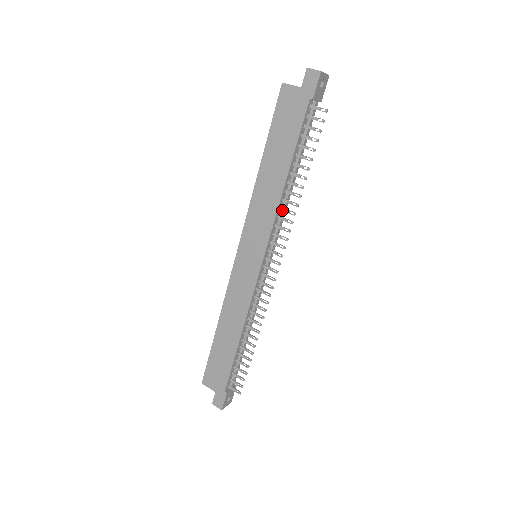
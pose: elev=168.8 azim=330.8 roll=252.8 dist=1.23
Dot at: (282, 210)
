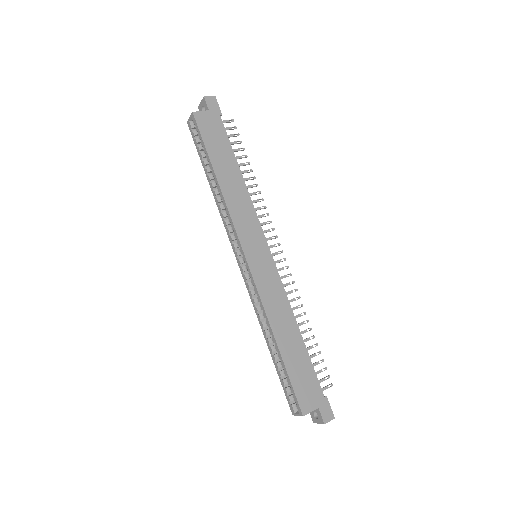
Dot at: (253, 202)
